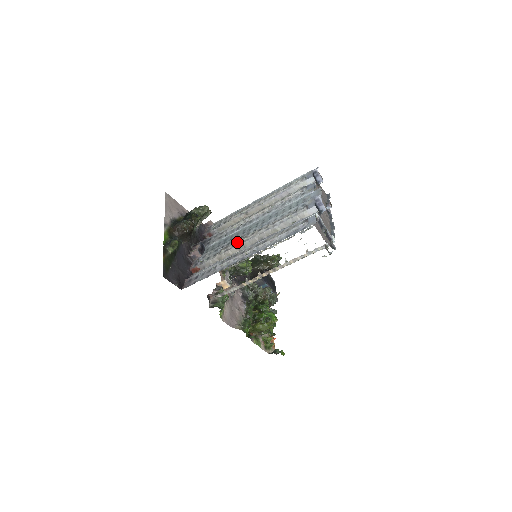
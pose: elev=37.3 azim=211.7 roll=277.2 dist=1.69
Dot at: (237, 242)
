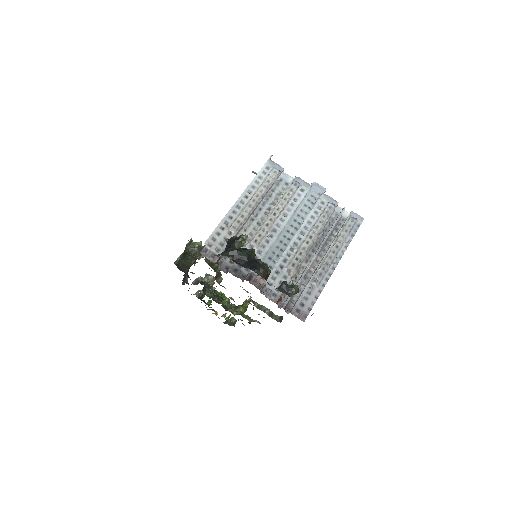
Dot at: (302, 256)
